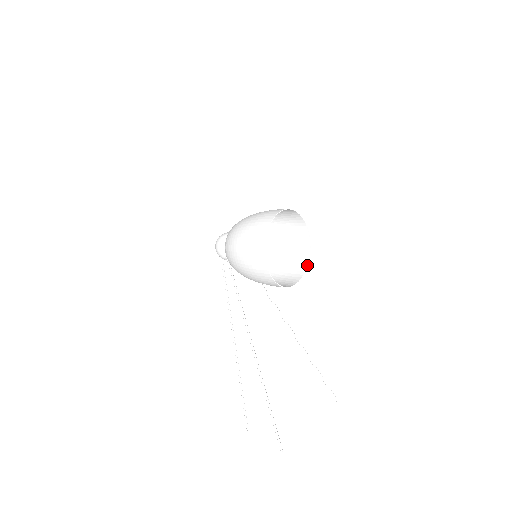
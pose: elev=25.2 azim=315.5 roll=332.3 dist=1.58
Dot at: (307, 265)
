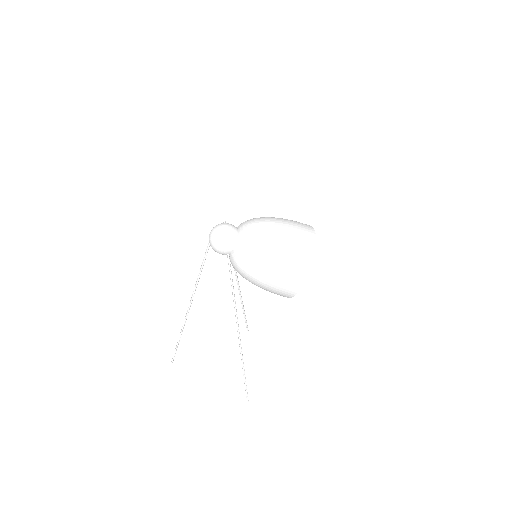
Dot at: occluded
